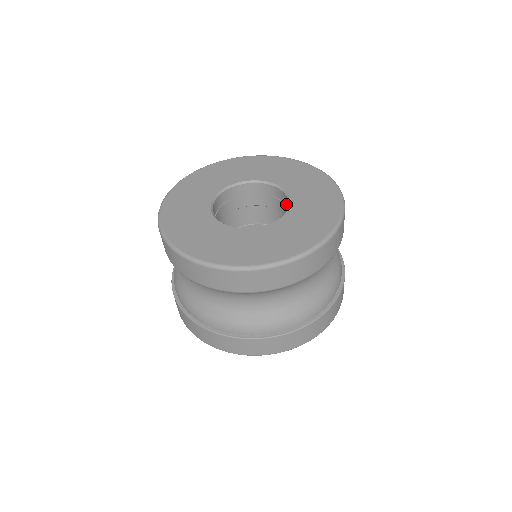
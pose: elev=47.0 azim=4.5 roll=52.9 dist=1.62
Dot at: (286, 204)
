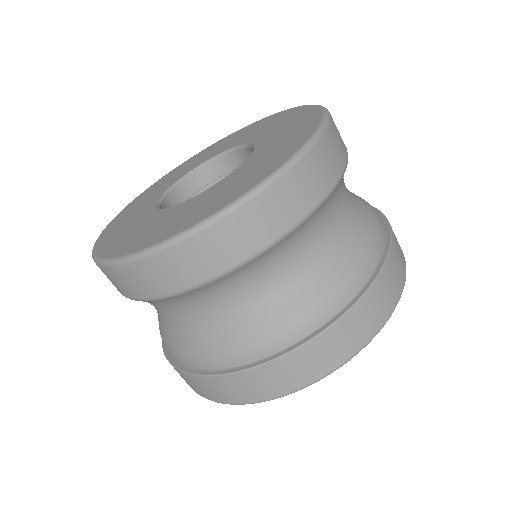
Dot at: occluded
